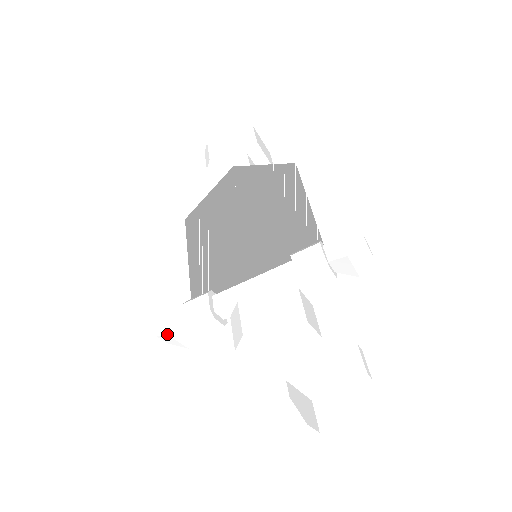
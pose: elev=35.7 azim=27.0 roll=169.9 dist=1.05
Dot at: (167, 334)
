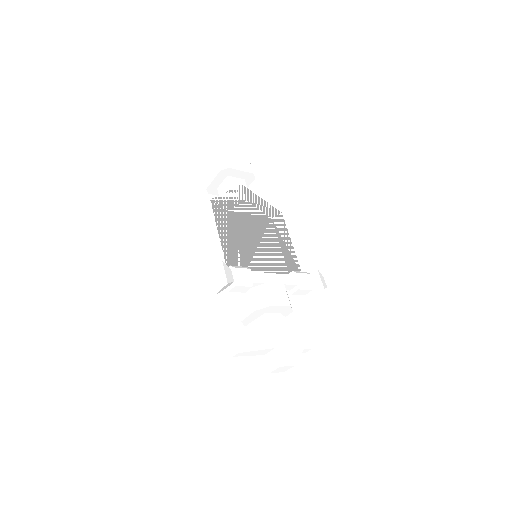
Dot at: (227, 283)
